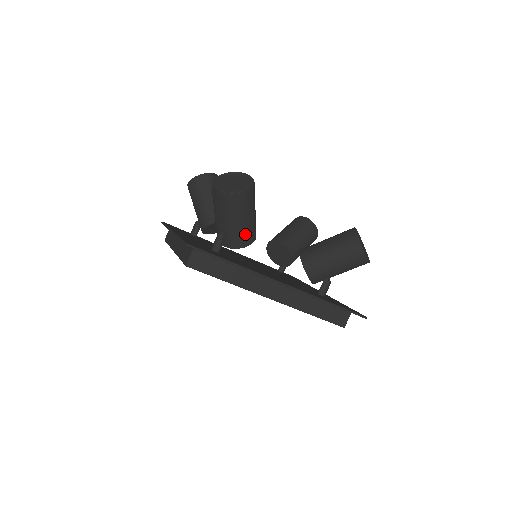
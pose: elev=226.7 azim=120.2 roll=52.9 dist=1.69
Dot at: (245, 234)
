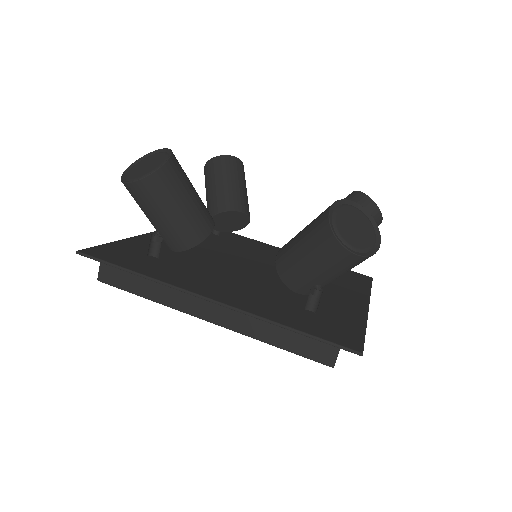
Dot at: occluded
